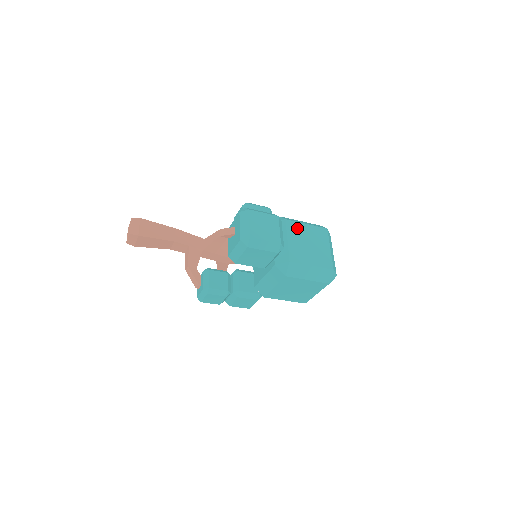
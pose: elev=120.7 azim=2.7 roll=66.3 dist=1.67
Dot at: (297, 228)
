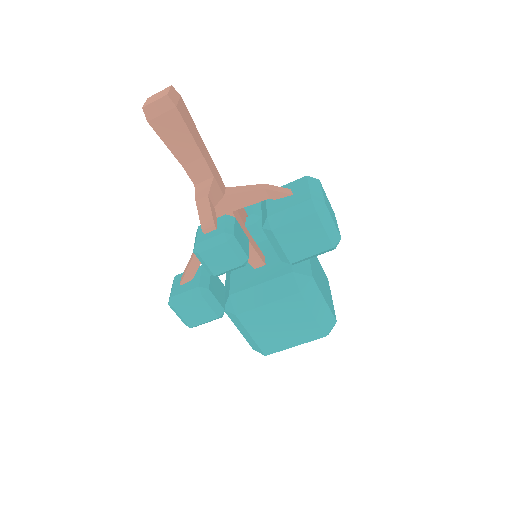
Dot at: occluded
